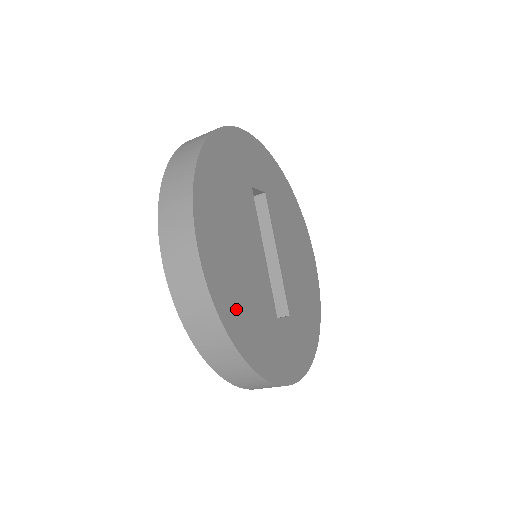
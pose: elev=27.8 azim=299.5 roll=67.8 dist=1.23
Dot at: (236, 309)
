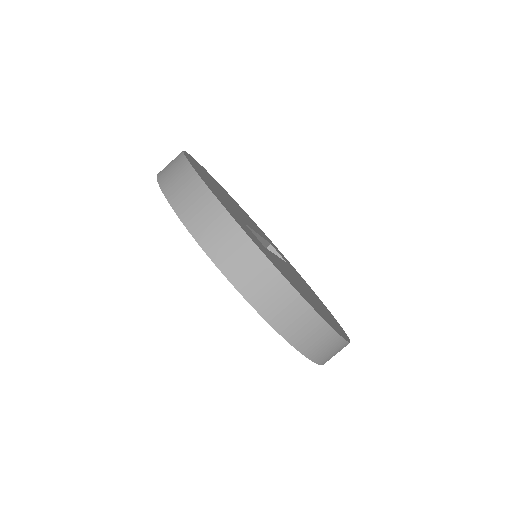
Dot at: occluded
